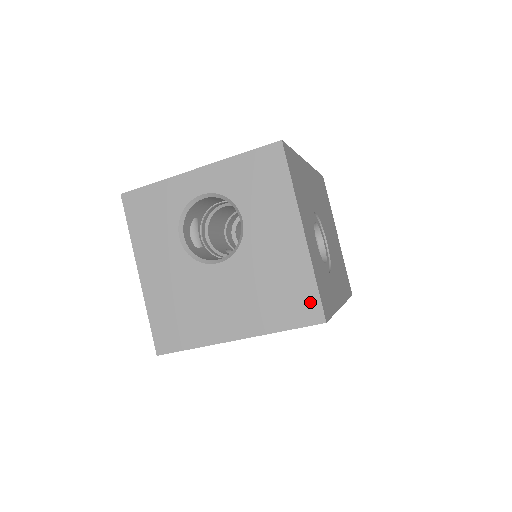
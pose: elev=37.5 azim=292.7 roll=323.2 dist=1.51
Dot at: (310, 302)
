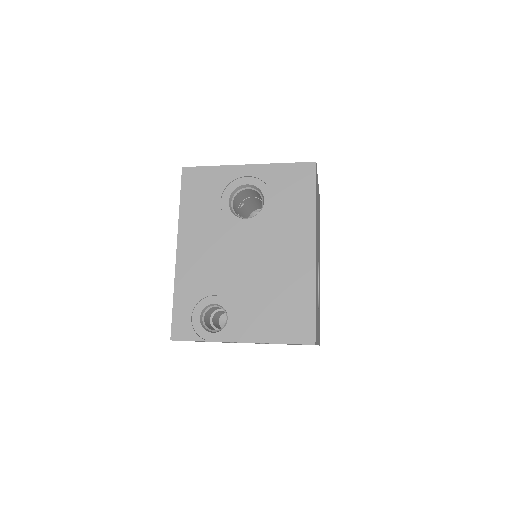
Dot at: occluded
